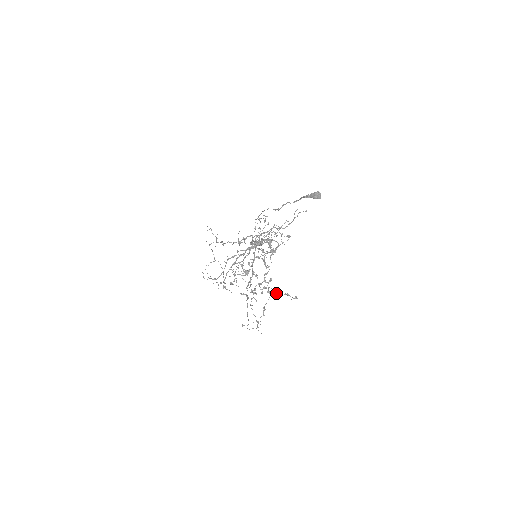
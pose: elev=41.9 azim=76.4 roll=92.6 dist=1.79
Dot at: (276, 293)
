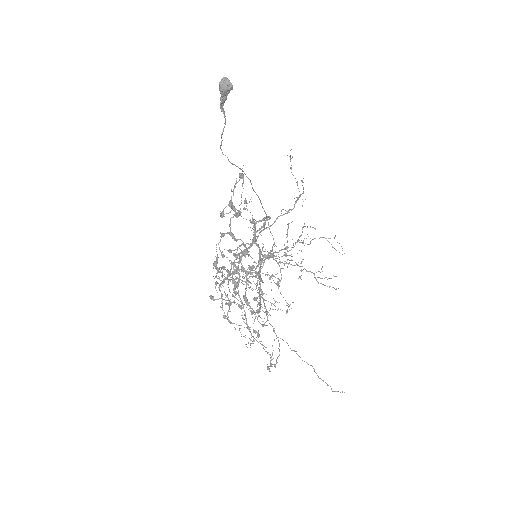
Dot at: (277, 278)
